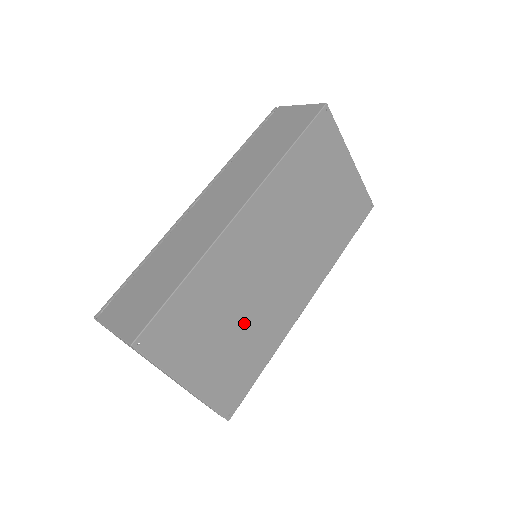
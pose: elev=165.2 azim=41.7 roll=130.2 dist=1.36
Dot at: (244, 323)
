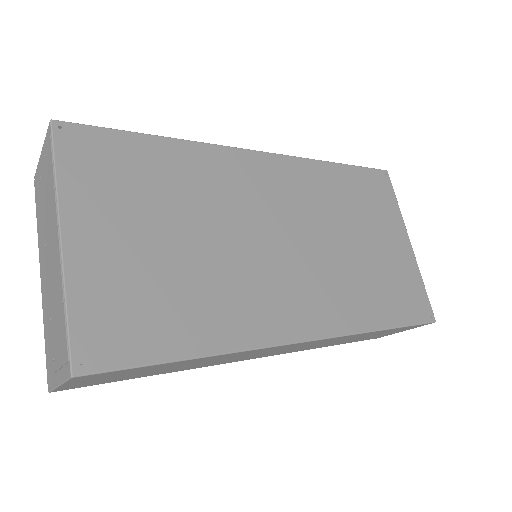
Dot at: (197, 257)
